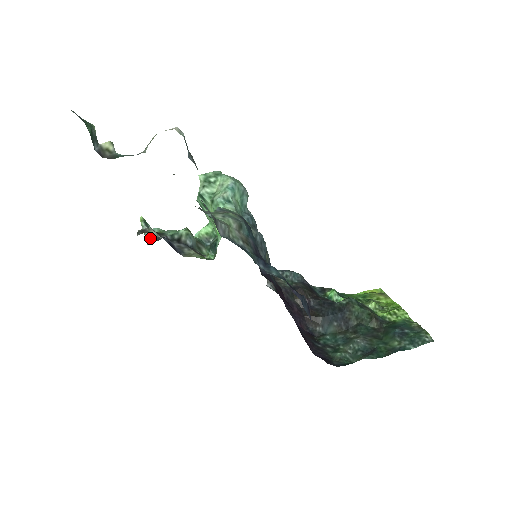
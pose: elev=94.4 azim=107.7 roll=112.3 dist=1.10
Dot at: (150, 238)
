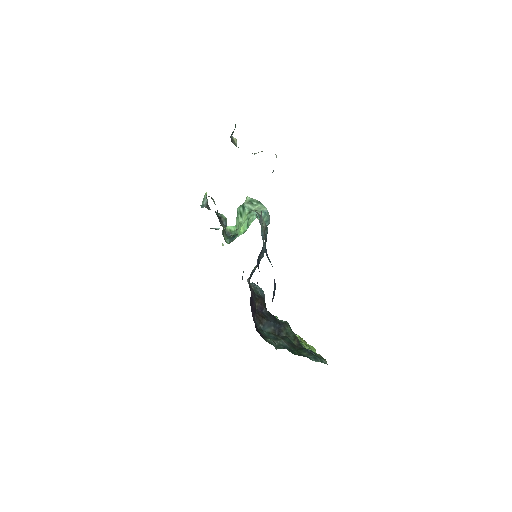
Dot at: (205, 206)
